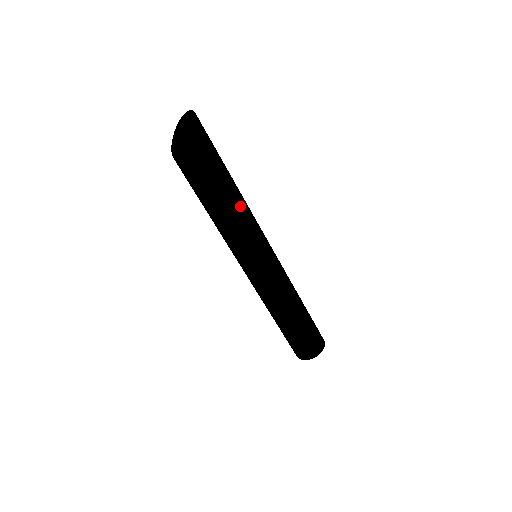
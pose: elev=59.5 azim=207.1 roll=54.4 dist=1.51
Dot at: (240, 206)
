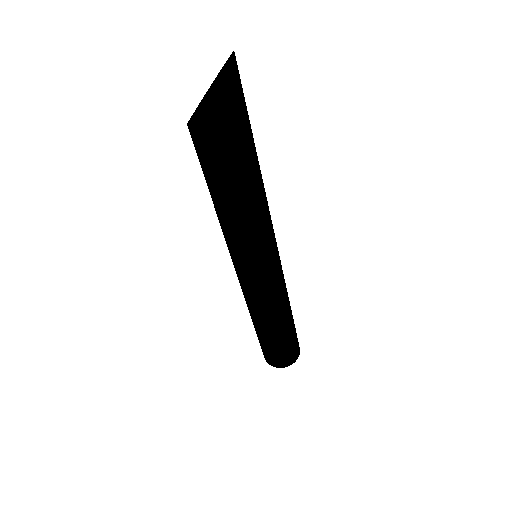
Dot at: (264, 195)
